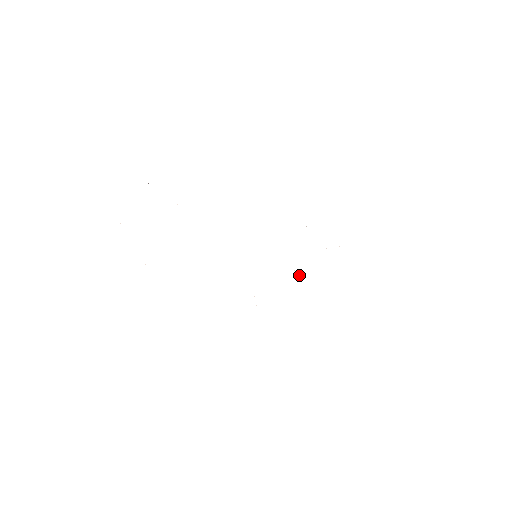
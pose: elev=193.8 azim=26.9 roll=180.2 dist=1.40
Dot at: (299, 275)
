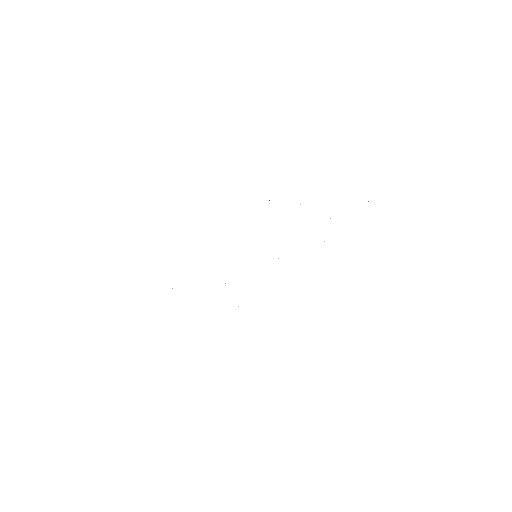
Dot at: occluded
